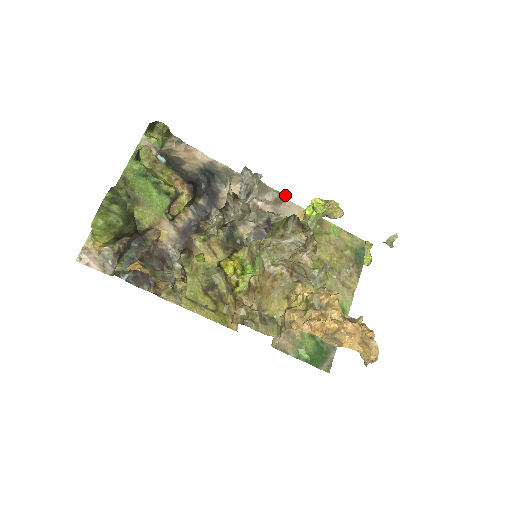
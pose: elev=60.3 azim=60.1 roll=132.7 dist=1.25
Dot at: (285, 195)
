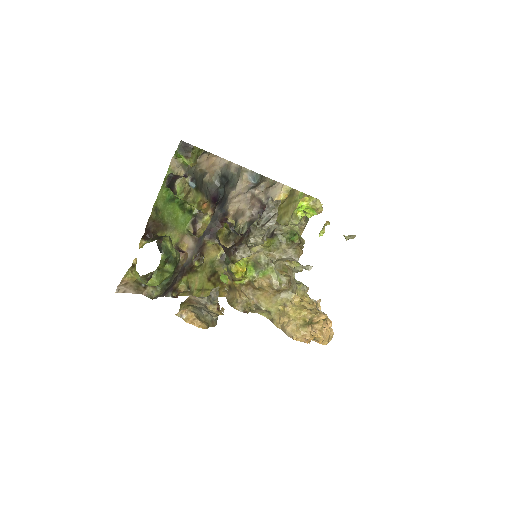
Dot at: occluded
